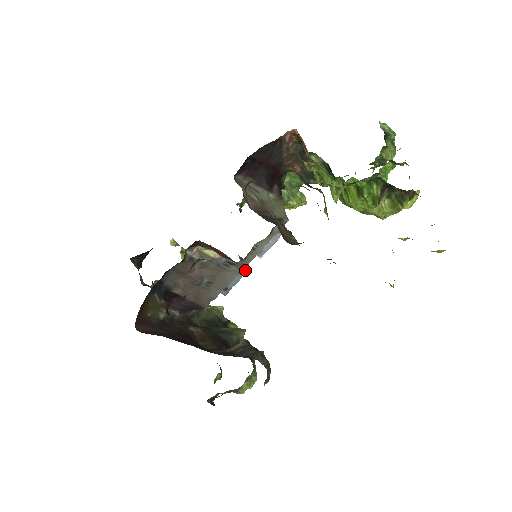
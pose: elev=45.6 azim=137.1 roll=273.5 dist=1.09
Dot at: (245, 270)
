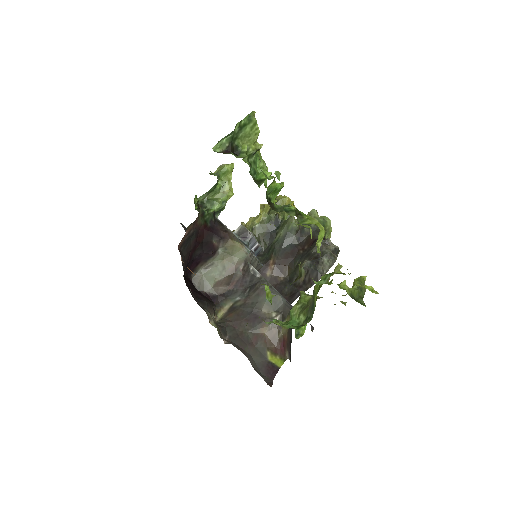
Dot at: (257, 247)
